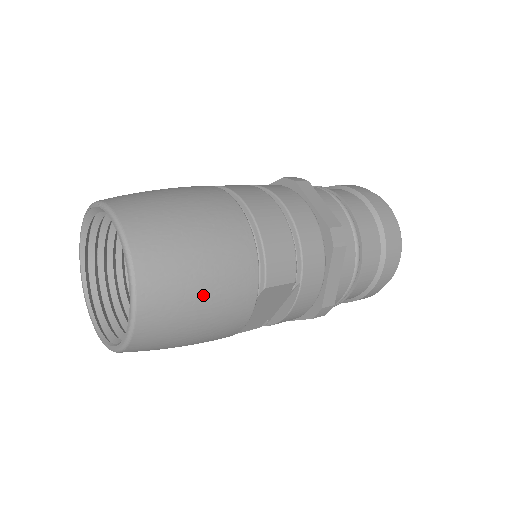
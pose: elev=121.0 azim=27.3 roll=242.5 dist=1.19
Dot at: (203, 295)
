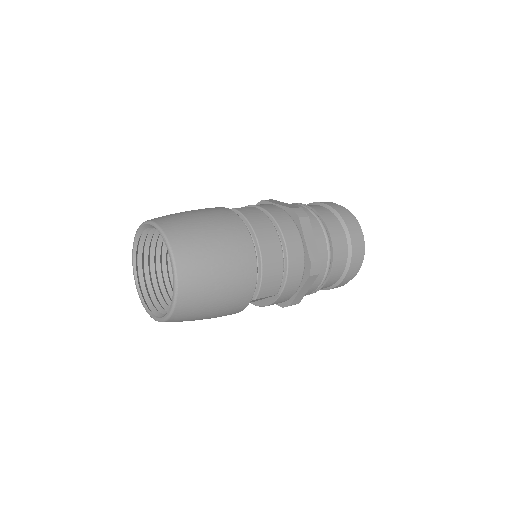
Dot at: (216, 305)
